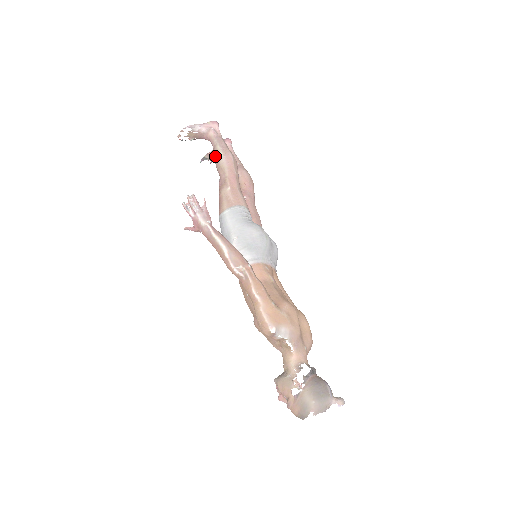
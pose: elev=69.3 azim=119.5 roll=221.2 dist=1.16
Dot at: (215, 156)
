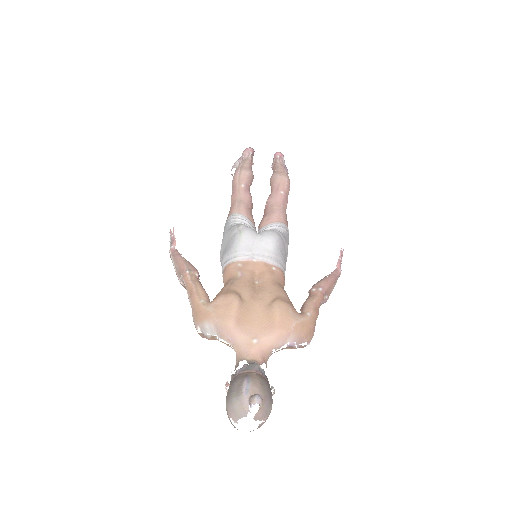
Dot at: occluded
